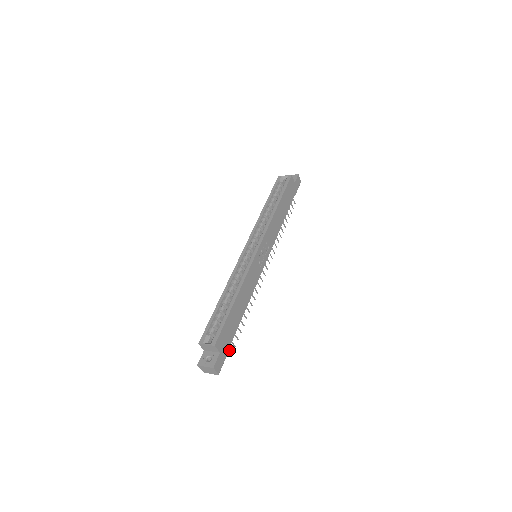
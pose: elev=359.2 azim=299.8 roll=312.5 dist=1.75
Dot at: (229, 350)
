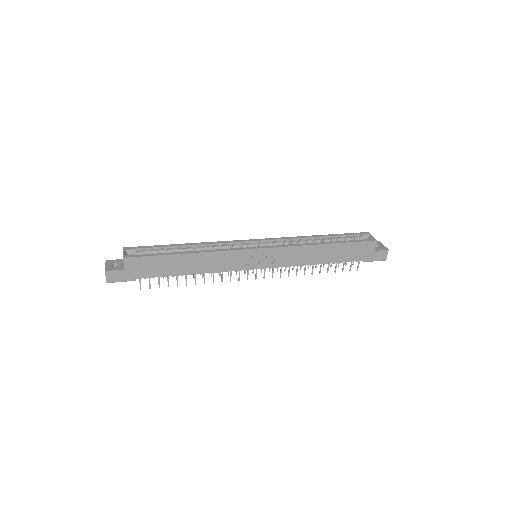
Dot at: (140, 282)
